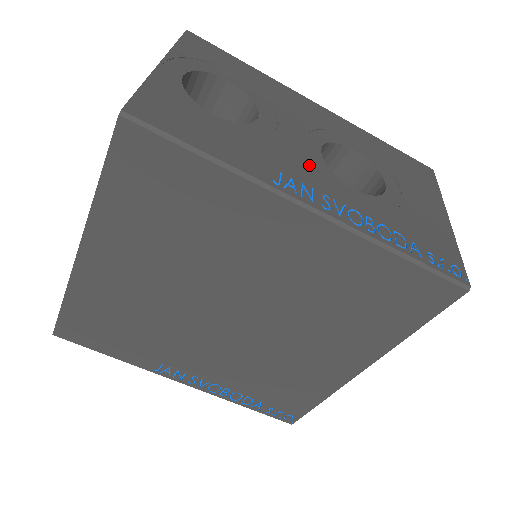
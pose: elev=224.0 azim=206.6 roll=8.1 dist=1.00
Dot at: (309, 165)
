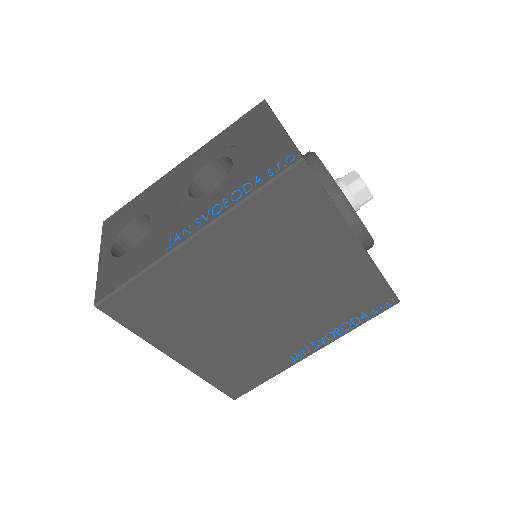
Dot at: (183, 213)
